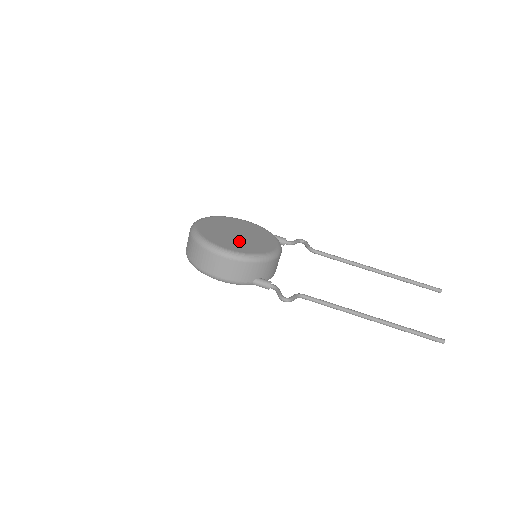
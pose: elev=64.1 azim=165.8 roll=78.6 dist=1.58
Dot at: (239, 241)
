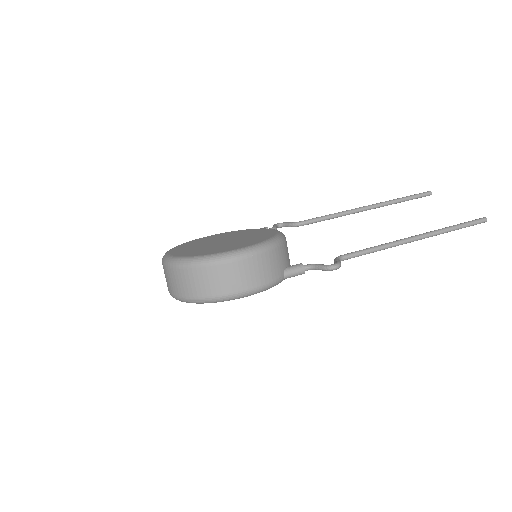
Dot at: (235, 242)
